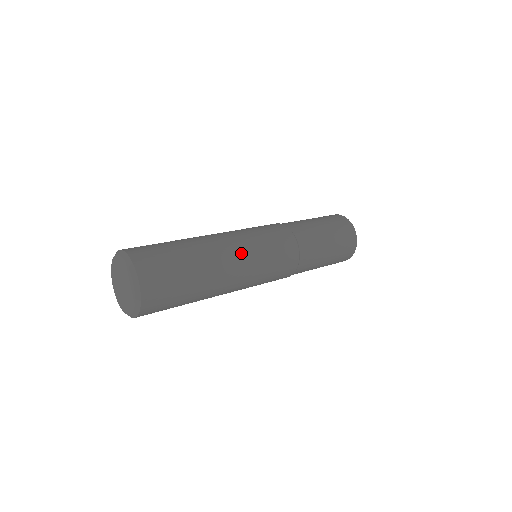
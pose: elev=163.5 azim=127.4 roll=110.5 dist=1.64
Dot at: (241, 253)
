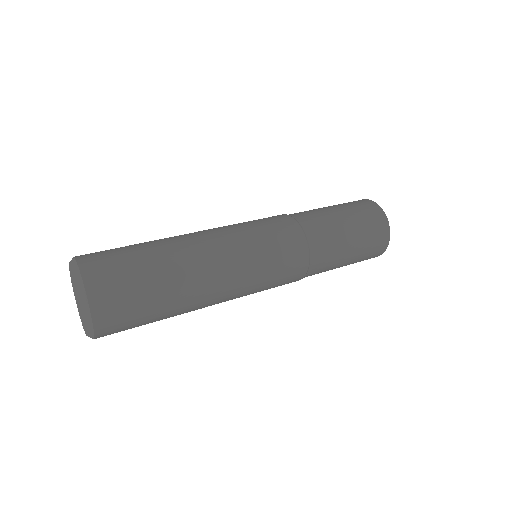
Dot at: (232, 292)
